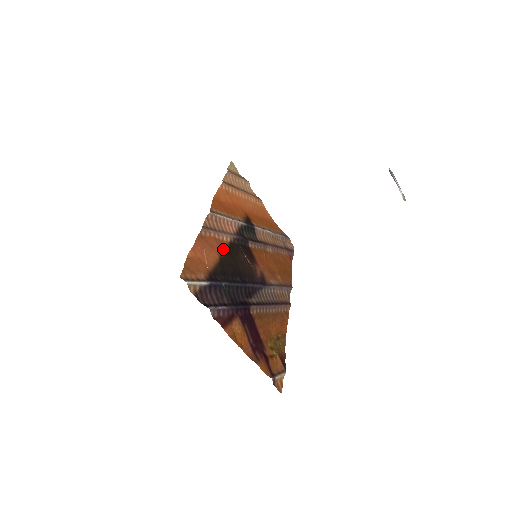
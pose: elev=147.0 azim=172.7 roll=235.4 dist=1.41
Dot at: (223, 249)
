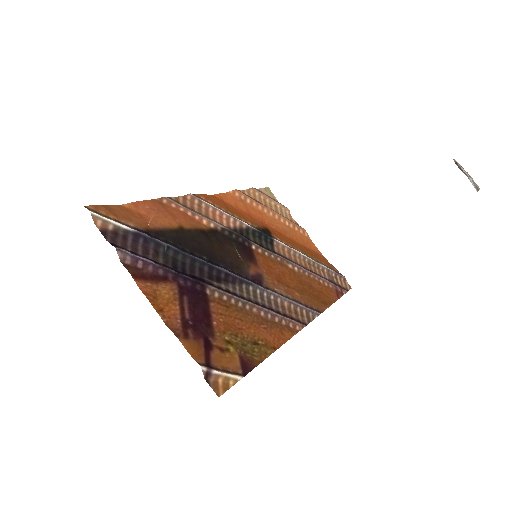
Dot at: (193, 225)
